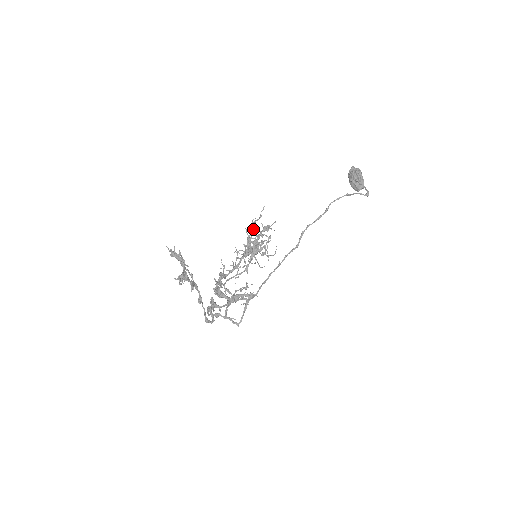
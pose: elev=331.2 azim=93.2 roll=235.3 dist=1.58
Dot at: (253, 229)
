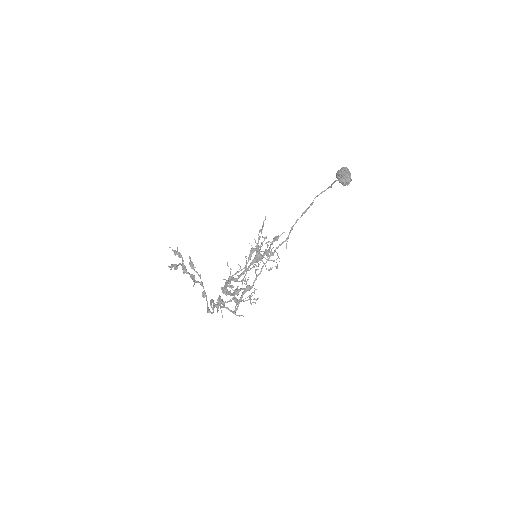
Dot at: occluded
